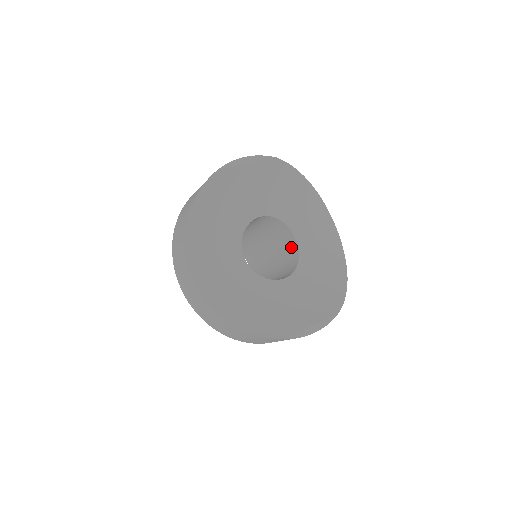
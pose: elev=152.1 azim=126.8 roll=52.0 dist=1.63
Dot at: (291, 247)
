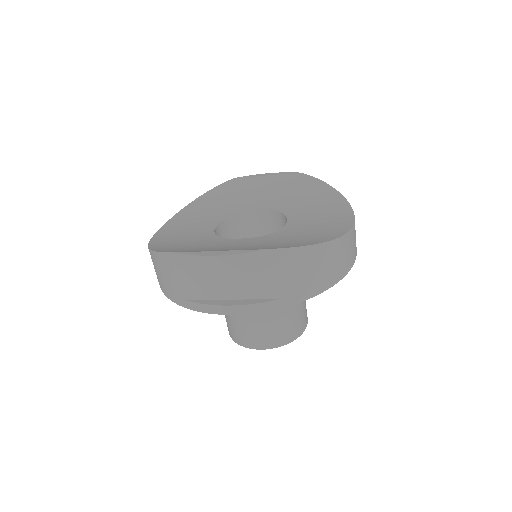
Dot at: occluded
